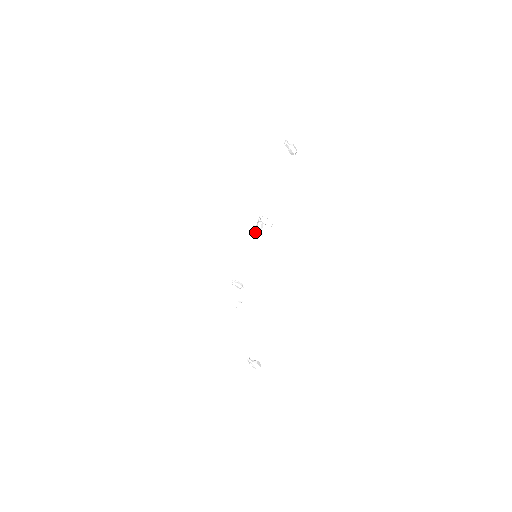
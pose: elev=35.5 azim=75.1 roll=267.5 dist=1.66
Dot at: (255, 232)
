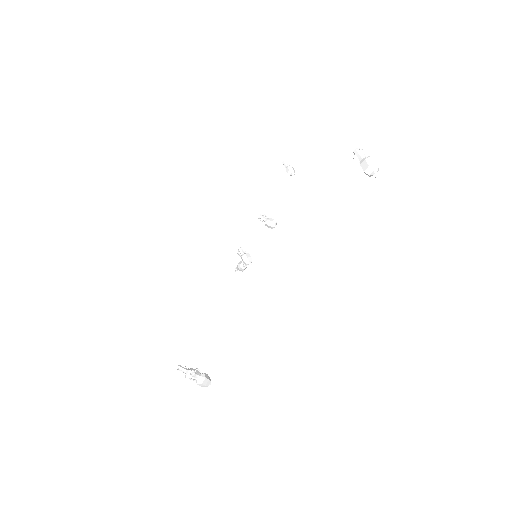
Dot at: (242, 255)
